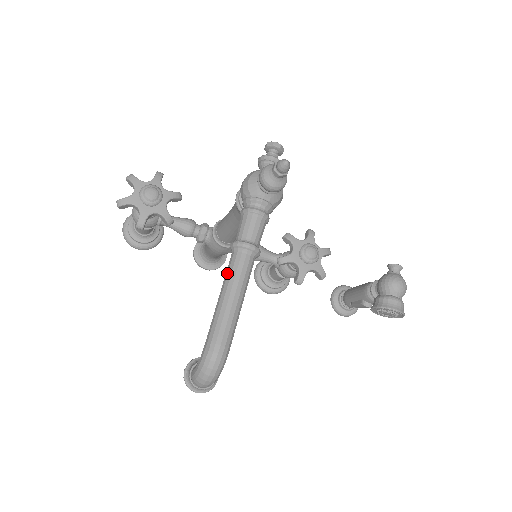
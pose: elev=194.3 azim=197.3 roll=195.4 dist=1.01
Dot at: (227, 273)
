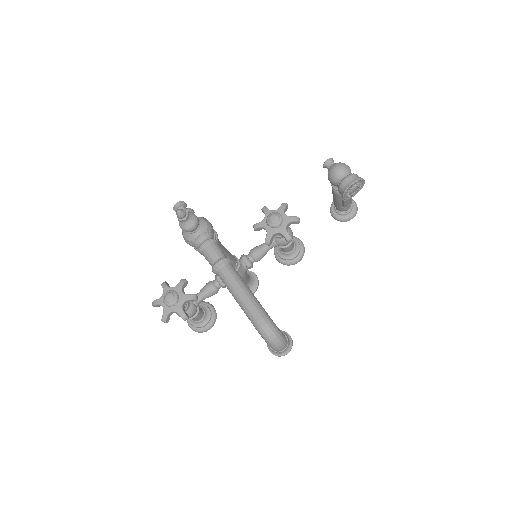
Dot at: occluded
